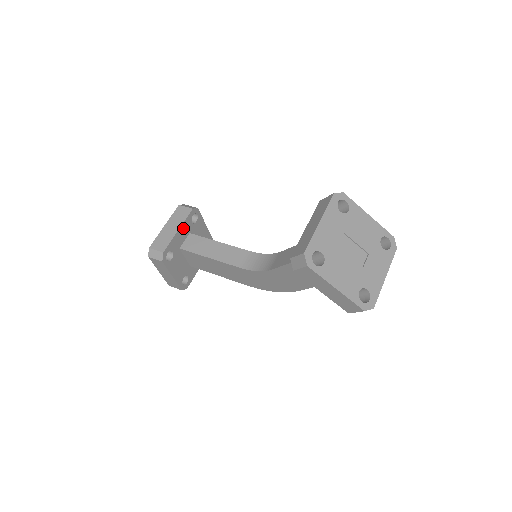
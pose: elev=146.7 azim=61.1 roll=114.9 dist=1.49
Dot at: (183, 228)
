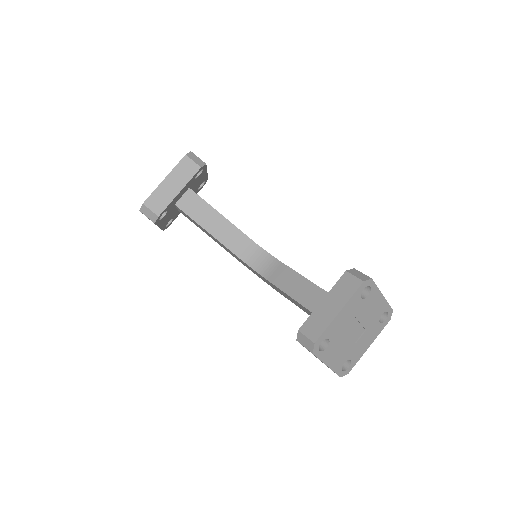
Dot at: (185, 187)
